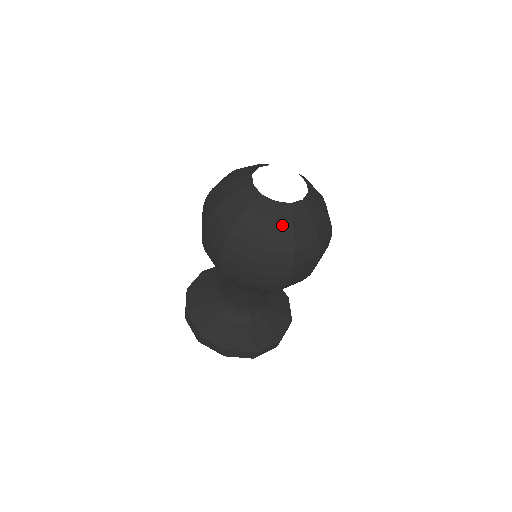
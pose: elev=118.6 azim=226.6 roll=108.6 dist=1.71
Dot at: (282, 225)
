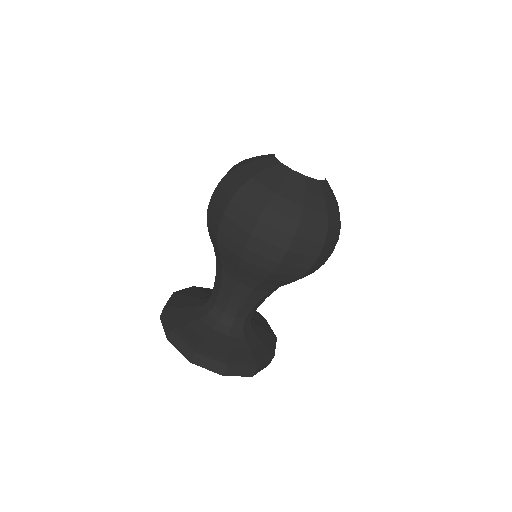
Dot at: (316, 199)
